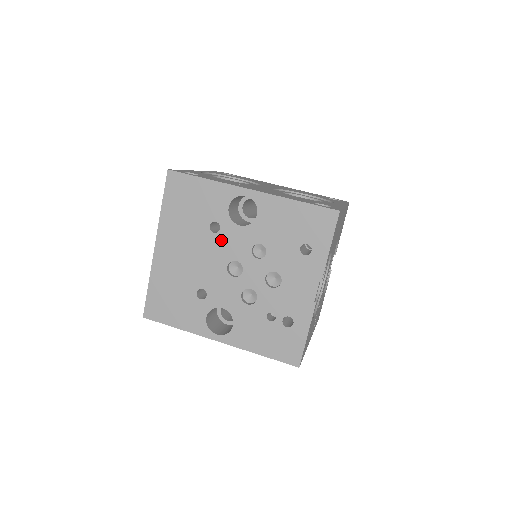
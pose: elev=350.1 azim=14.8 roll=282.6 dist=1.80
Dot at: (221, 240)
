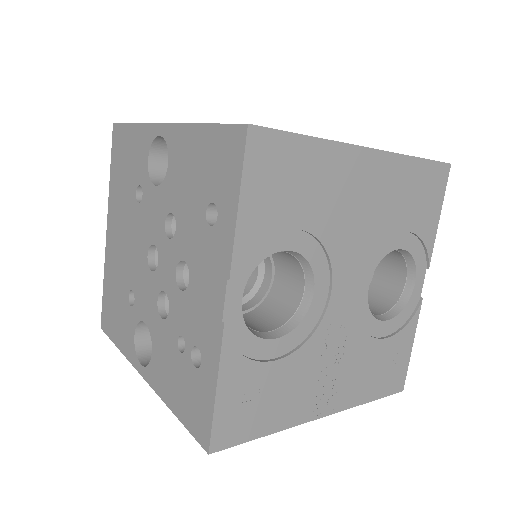
Dot at: (143, 213)
